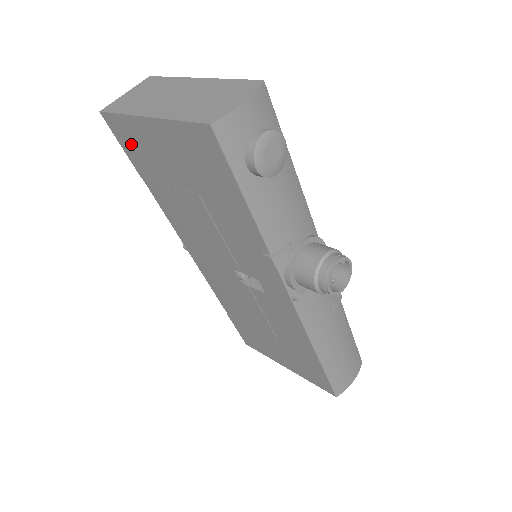
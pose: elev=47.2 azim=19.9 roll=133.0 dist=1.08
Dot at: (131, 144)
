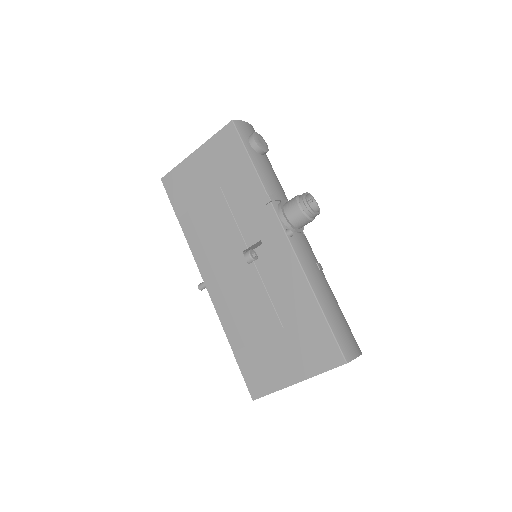
Dot at: (178, 188)
